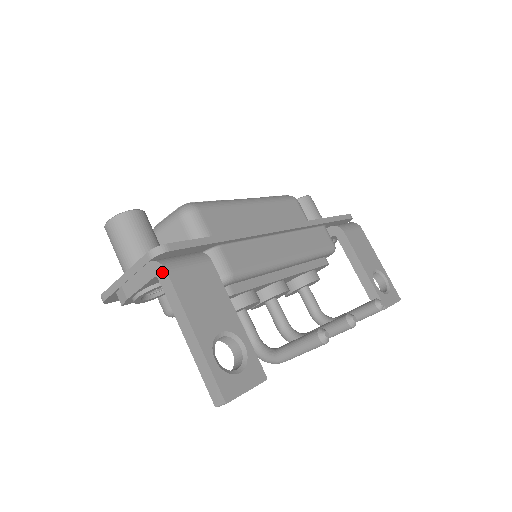
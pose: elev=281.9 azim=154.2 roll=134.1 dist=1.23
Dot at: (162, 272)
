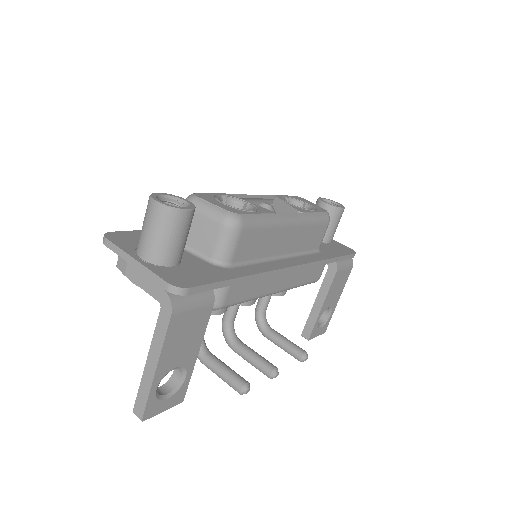
Dot at: (167, 310)
